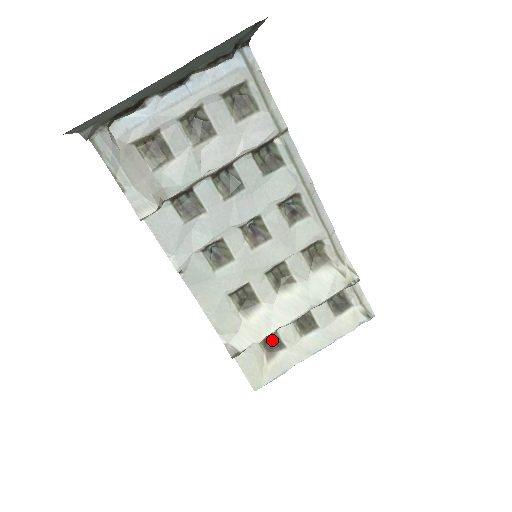
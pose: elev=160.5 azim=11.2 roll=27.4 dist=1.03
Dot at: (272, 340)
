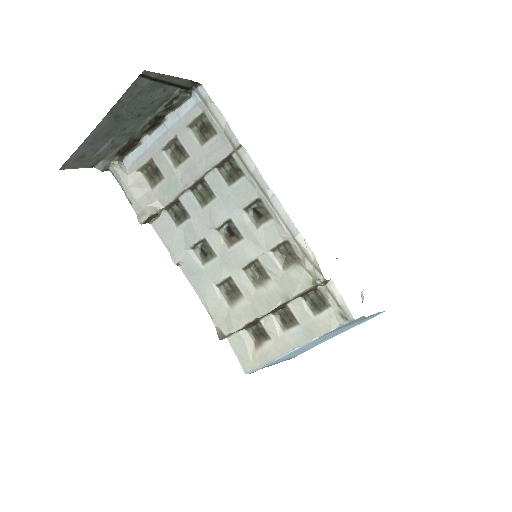
Dot at: (259, 330)
